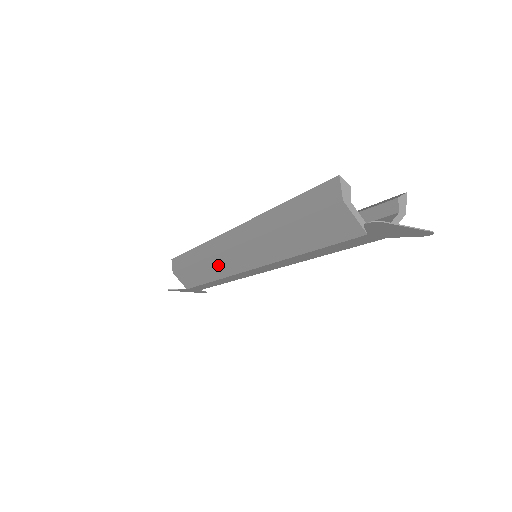
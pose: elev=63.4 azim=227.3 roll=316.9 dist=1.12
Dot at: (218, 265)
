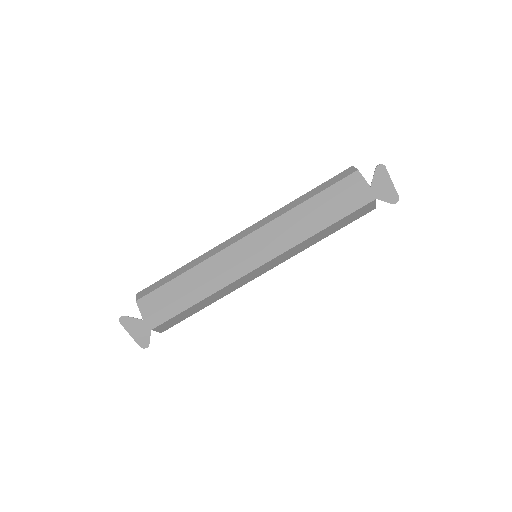
Dot at: (218, 262)
